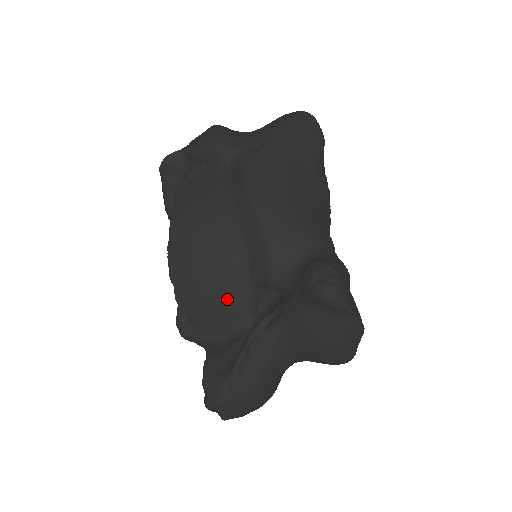
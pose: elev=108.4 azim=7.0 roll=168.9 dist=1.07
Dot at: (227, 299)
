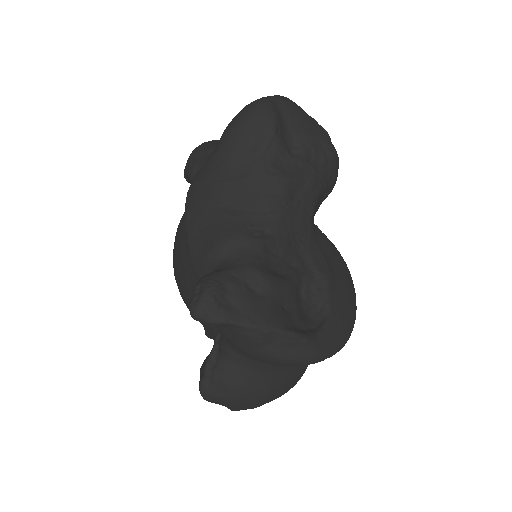
Dot at: occluded
